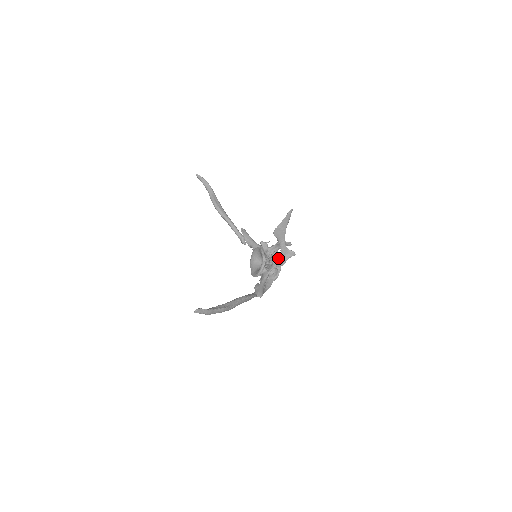
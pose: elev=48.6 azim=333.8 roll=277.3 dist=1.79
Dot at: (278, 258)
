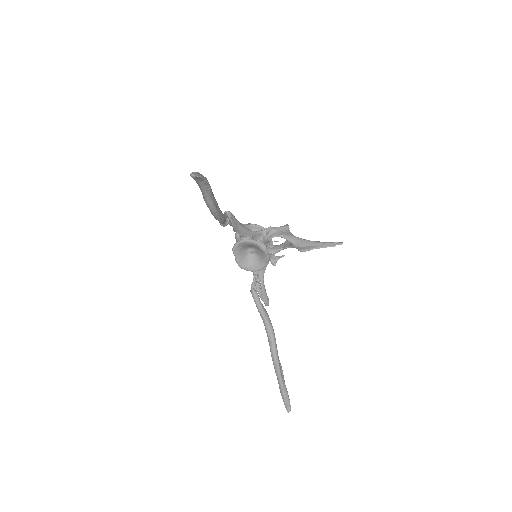
Dot at: (278, 251)
